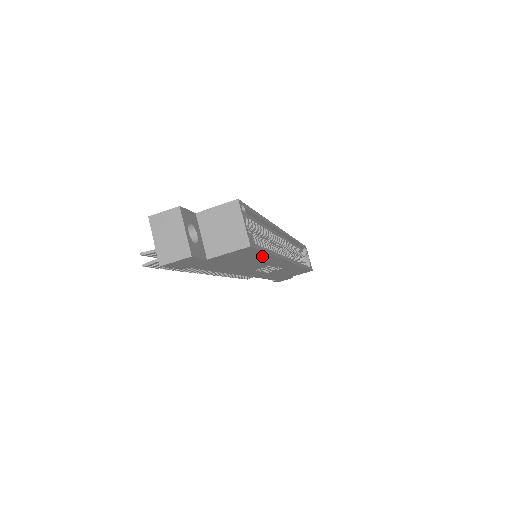
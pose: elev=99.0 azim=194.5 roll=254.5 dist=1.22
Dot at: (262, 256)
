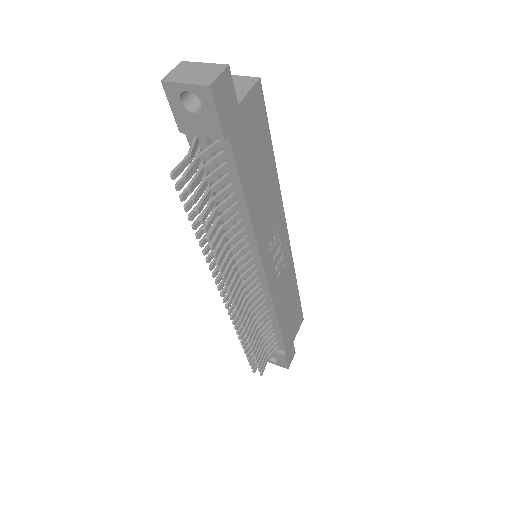
Dot at: (269, 154)
